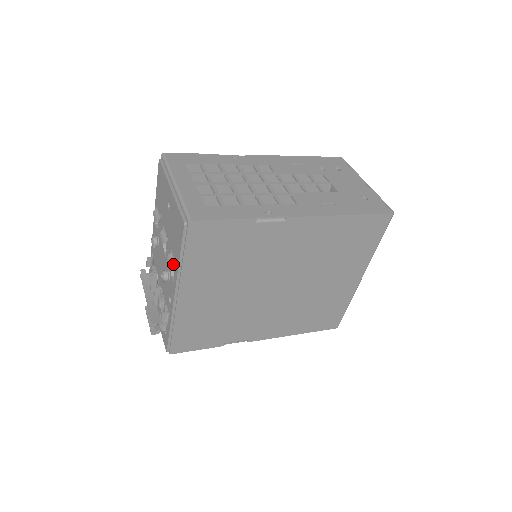
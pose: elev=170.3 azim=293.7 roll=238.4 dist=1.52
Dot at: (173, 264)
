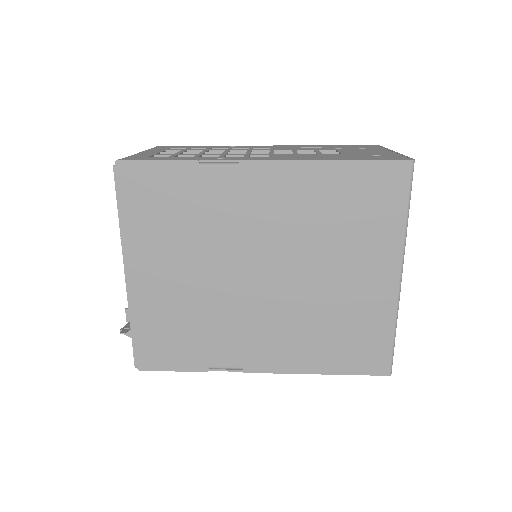
Dot at: occluded
